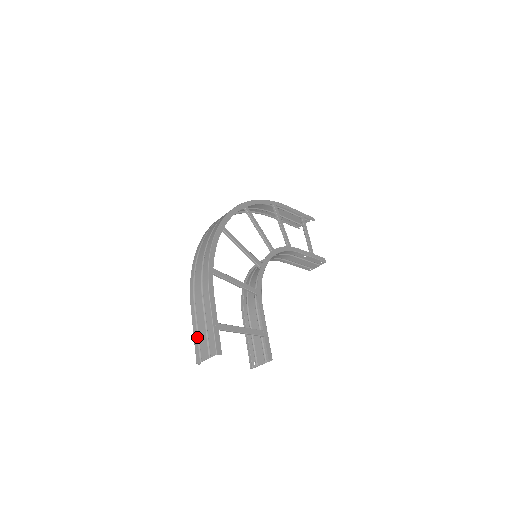
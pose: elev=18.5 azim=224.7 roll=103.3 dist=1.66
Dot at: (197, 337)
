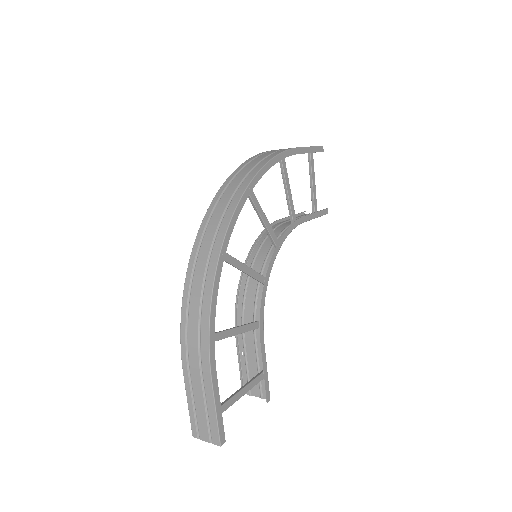
Dot at: (193, 412)
